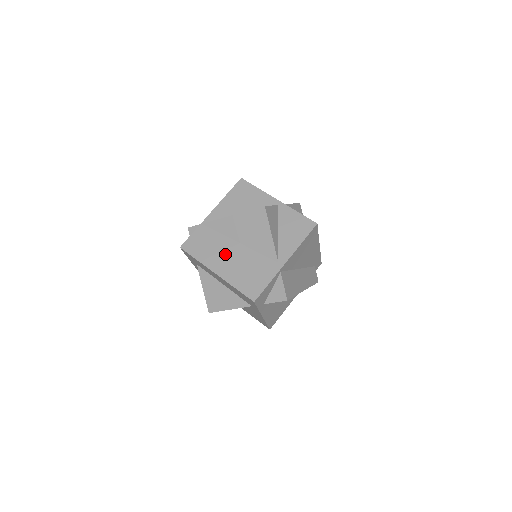
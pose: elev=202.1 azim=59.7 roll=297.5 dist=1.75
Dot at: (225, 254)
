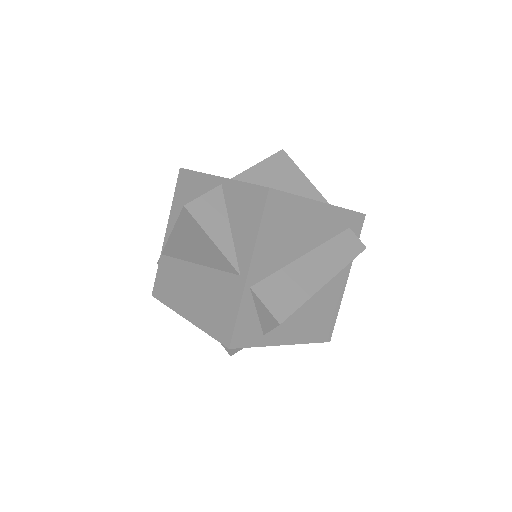
Dot at: (188, 287)
